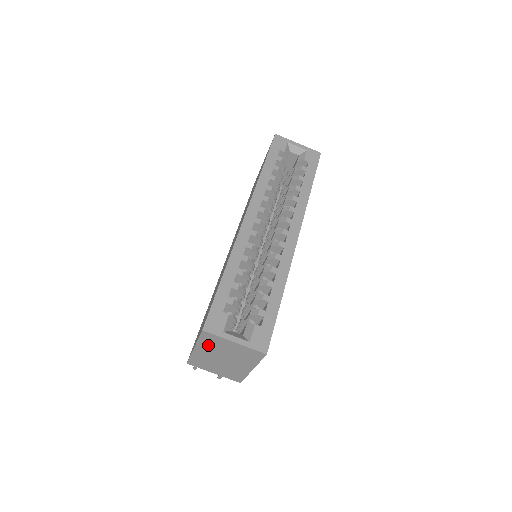
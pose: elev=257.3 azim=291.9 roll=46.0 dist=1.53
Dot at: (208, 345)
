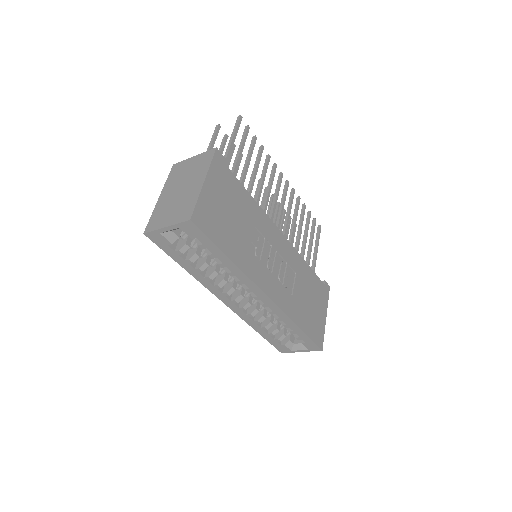
Dot at: occluded
